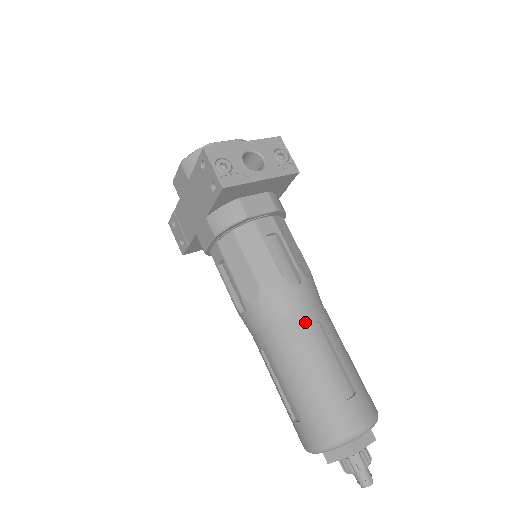
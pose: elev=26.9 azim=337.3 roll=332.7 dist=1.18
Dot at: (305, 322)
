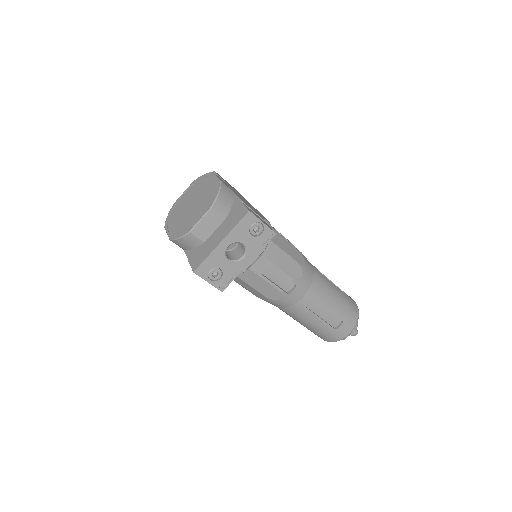
Dot at: (304, 306)
